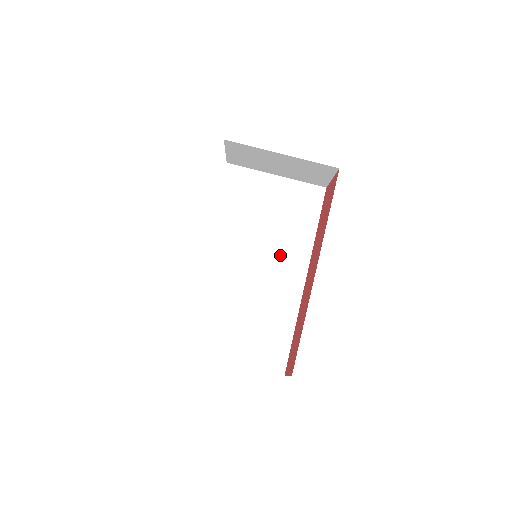
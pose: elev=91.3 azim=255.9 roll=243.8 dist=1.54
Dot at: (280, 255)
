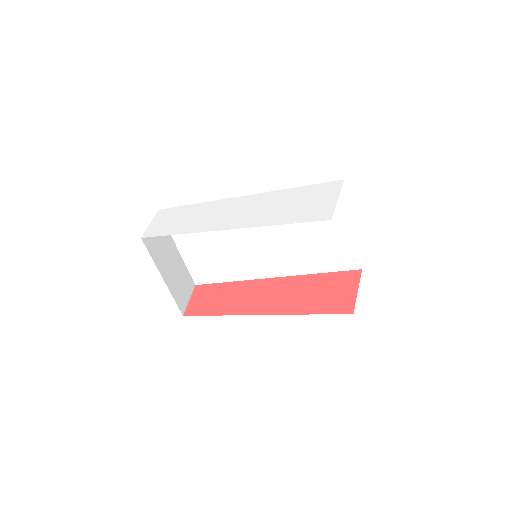
Dot at: (279, 255)
